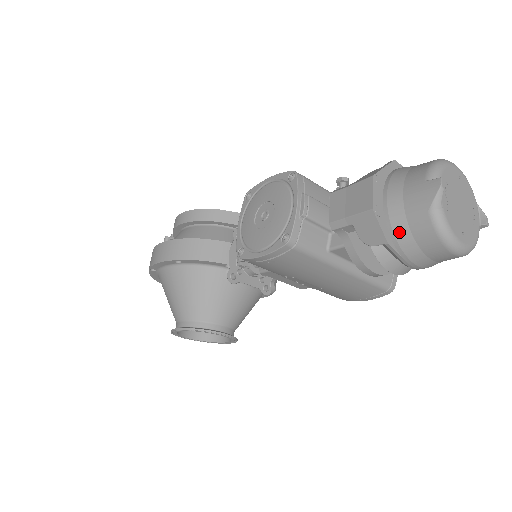
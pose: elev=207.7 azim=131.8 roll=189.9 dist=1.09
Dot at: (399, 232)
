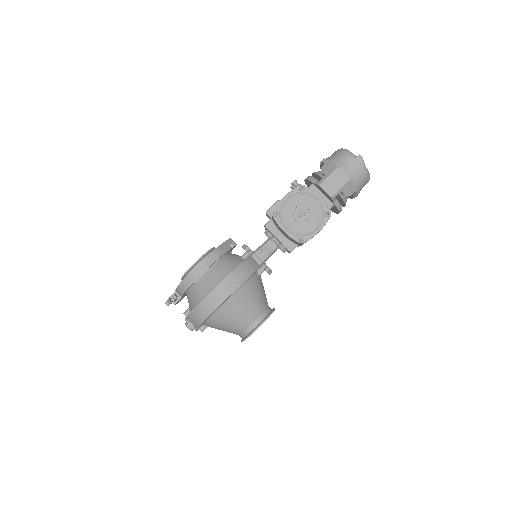
Dot at: (357, 183)
